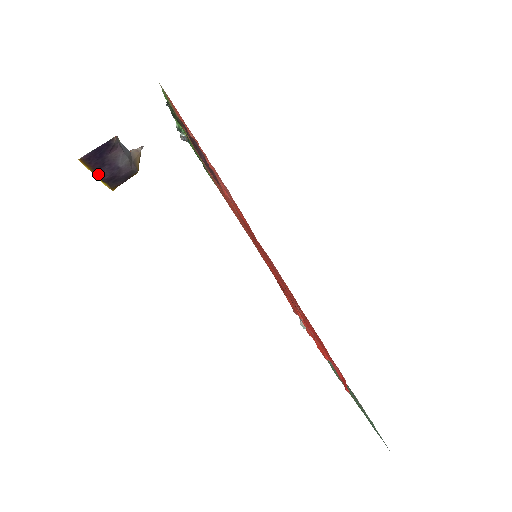
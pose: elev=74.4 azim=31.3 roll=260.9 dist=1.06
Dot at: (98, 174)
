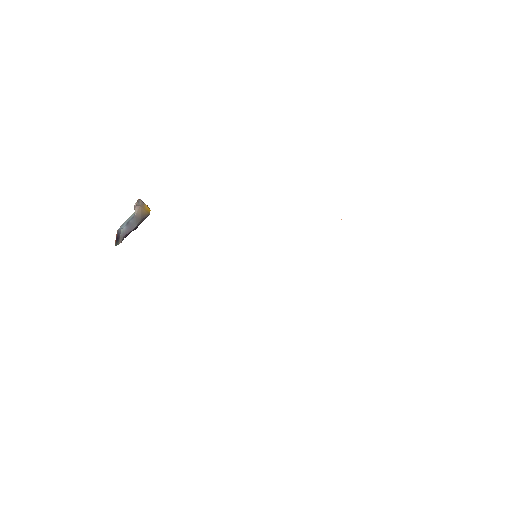
Dot at: occluded
